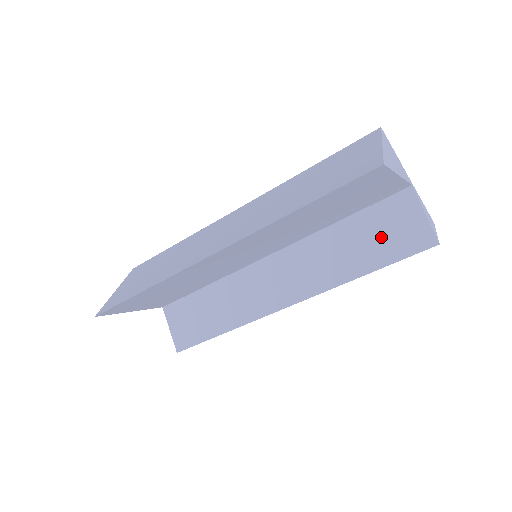
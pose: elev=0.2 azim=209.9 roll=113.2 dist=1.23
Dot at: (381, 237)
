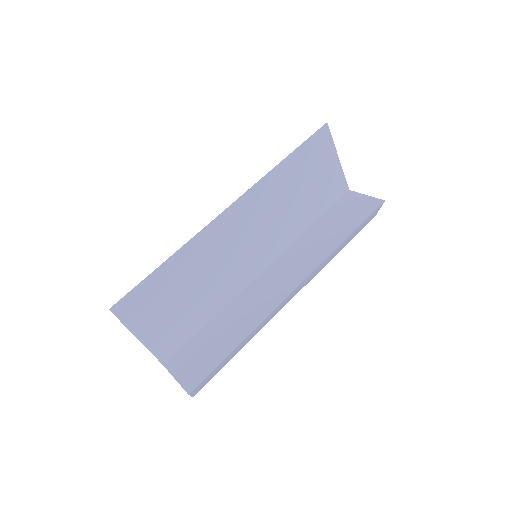
Dot at: (345, 217)
